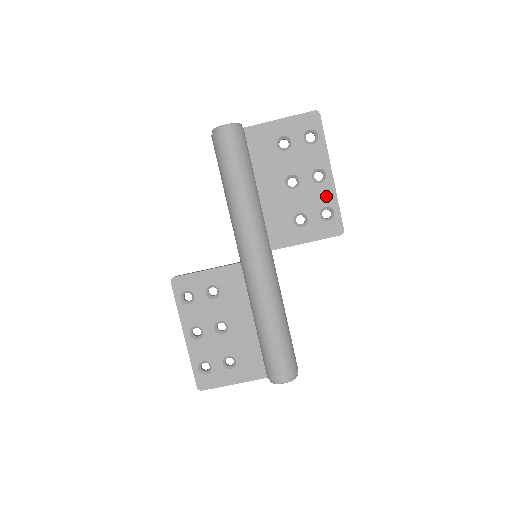
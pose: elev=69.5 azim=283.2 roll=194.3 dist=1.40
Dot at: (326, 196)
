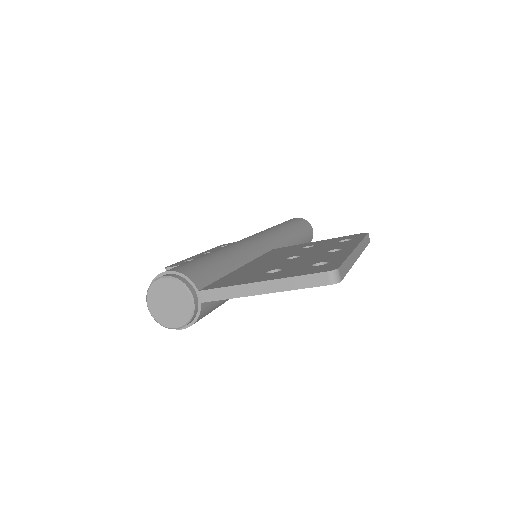
Dot at: occluded
